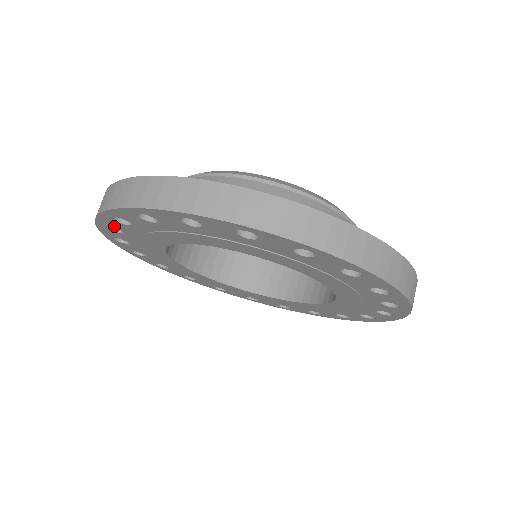
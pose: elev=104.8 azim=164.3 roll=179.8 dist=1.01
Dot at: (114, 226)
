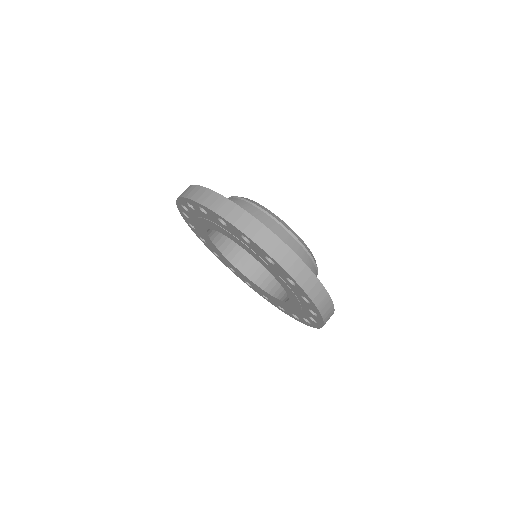
Dot at: (193, 206)
